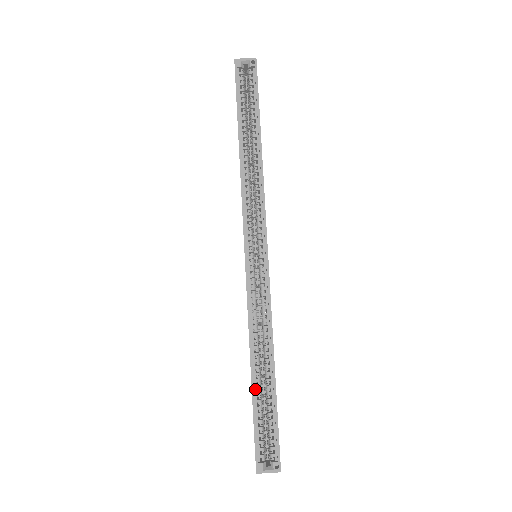
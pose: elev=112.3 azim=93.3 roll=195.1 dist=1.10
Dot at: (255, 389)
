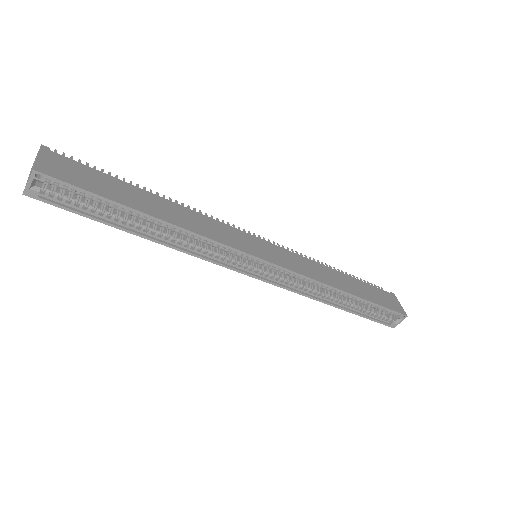
Dot at: (350, 309)
